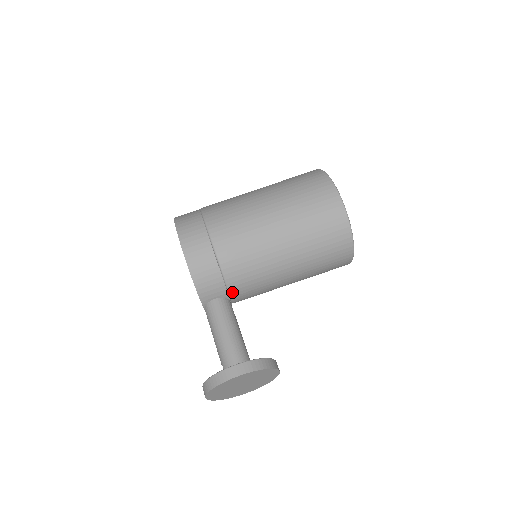
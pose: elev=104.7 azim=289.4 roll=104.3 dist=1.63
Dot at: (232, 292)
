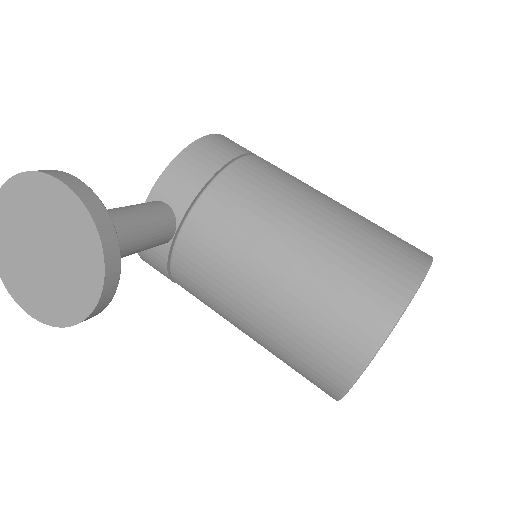
Dot at: (190, 220)
